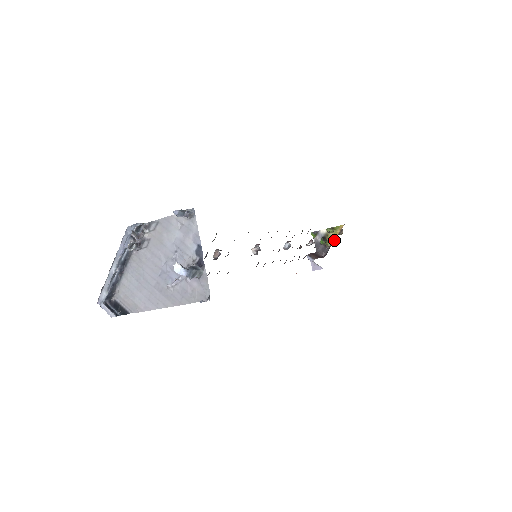
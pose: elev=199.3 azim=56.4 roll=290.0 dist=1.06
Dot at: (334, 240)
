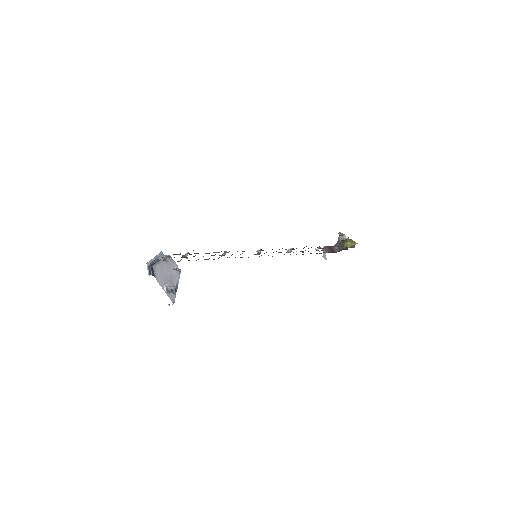
Dot at: (348, 247)
